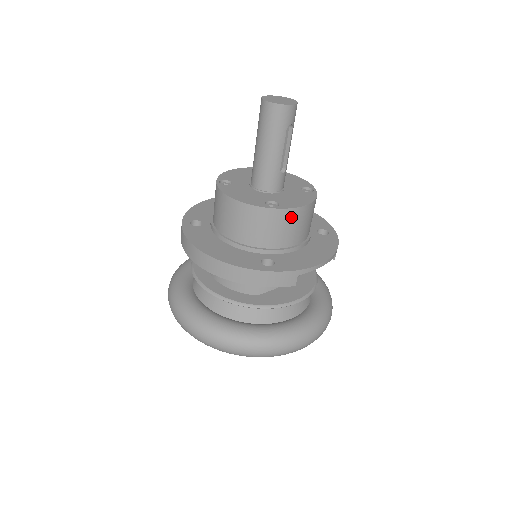
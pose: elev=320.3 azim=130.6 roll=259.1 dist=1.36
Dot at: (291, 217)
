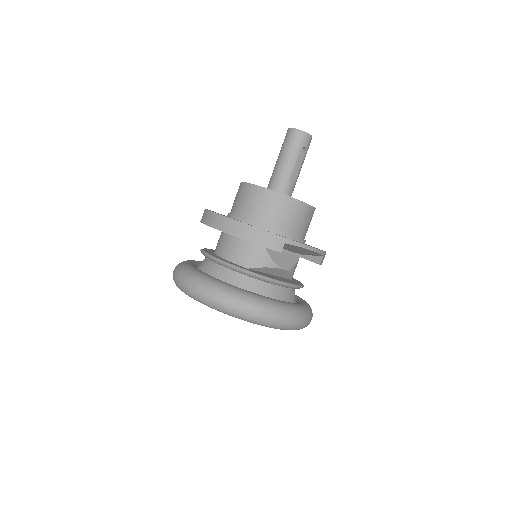
Dot at: (290, 205)
